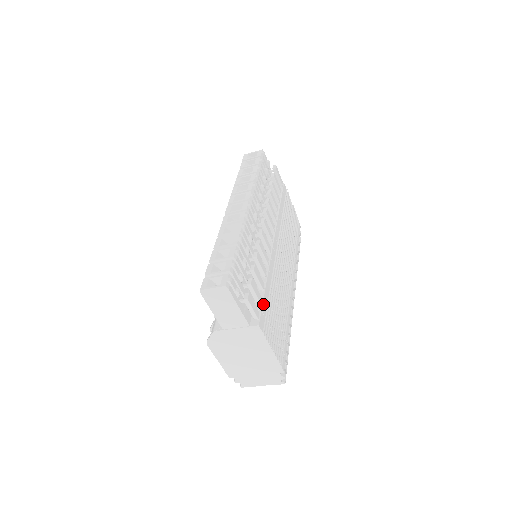
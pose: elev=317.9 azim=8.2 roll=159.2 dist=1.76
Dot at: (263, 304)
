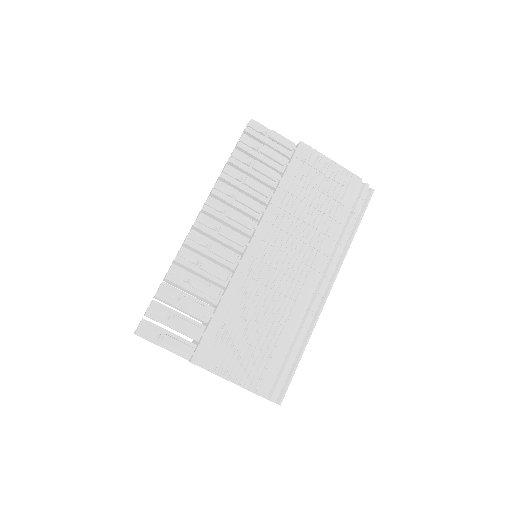
Dot at: (206, 334)
